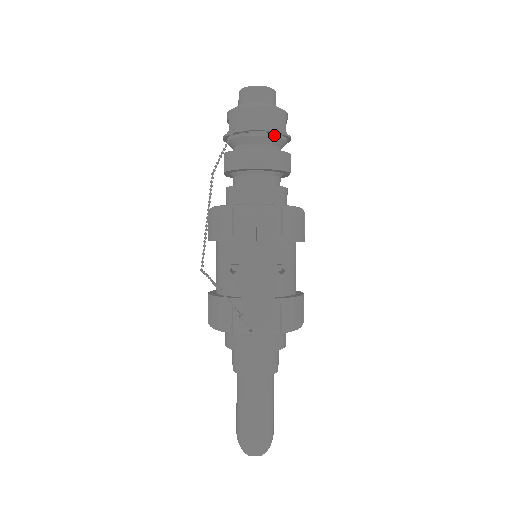
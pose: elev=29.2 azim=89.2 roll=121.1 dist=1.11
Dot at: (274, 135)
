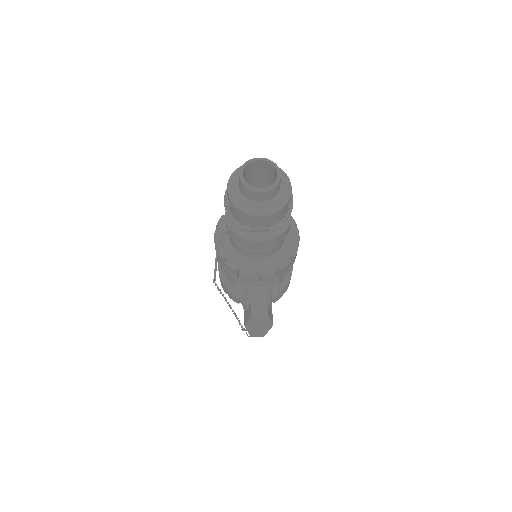
Dot at: (276, 225)
